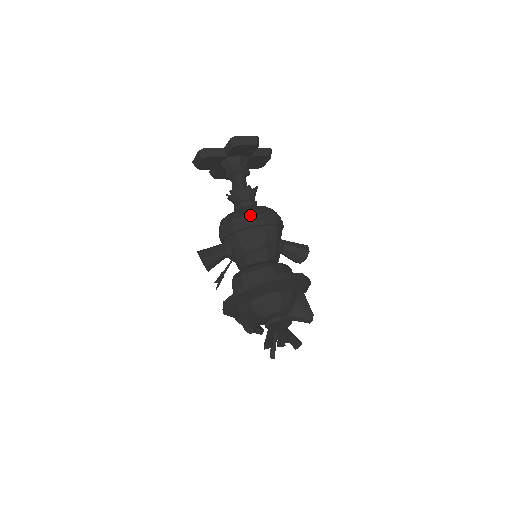
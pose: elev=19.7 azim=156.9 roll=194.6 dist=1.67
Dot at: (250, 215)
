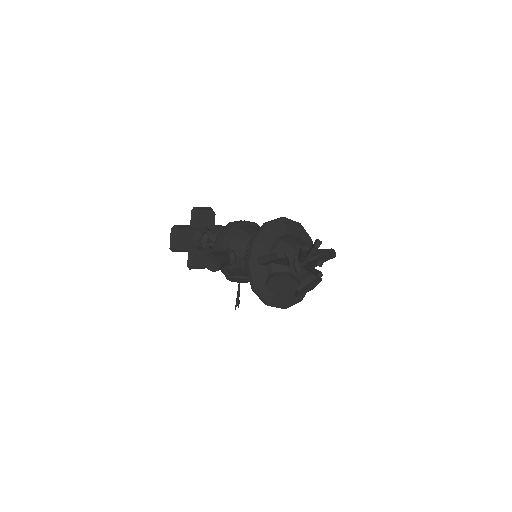
Dot at: occluded
